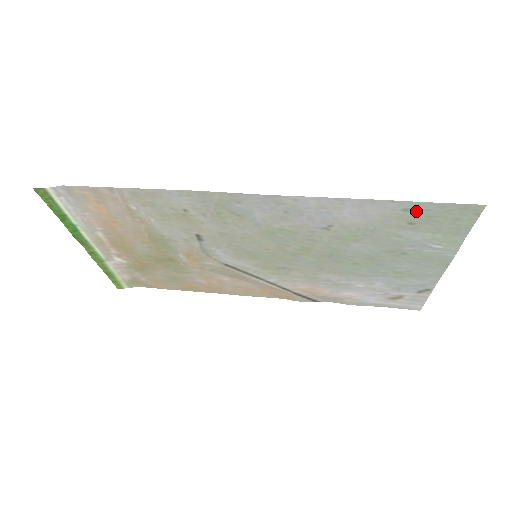
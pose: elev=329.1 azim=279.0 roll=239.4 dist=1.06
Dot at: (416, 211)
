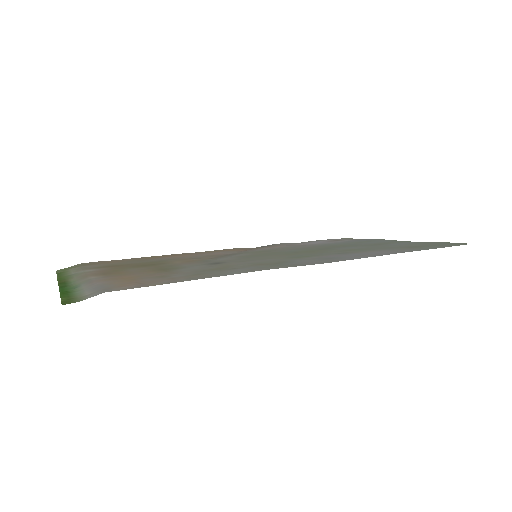
Dot at: (425, 248)
